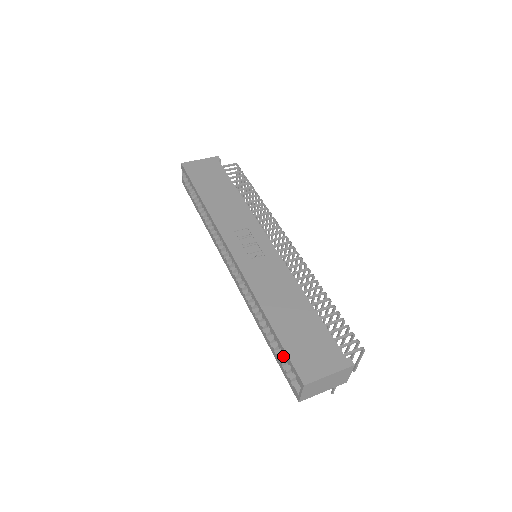
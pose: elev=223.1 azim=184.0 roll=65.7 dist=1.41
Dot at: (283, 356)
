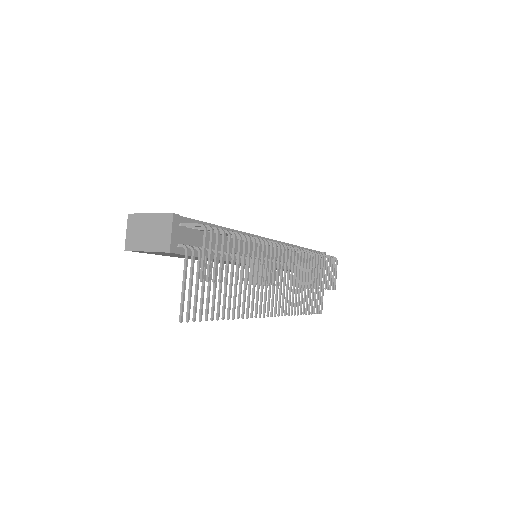
Dot at: occluded
